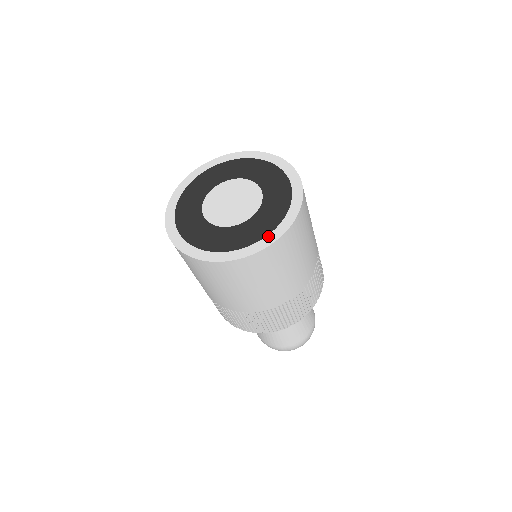
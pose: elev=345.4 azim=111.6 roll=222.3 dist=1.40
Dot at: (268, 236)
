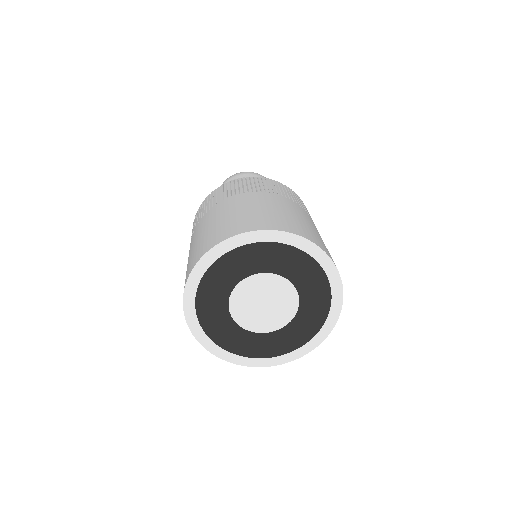
Dot at: (318, 335)
